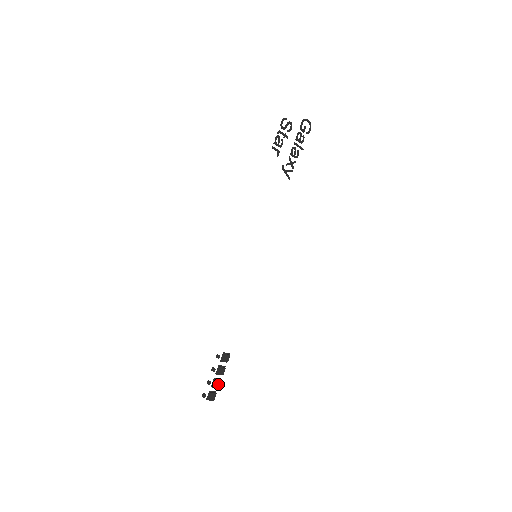
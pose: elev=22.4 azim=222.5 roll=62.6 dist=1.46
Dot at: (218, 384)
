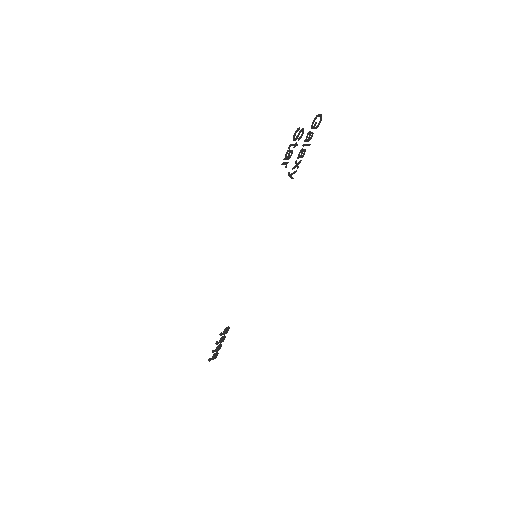
Dot at: (220, 348)
